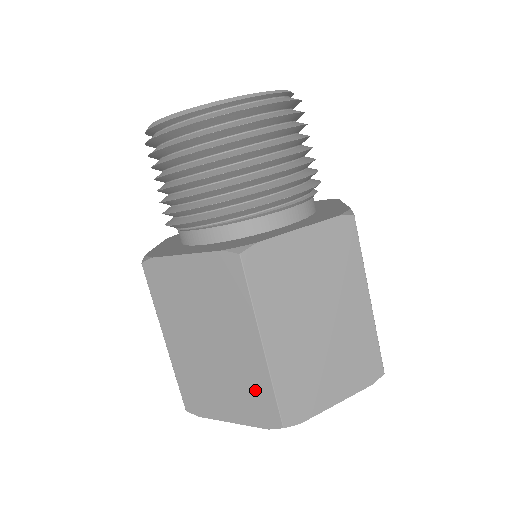
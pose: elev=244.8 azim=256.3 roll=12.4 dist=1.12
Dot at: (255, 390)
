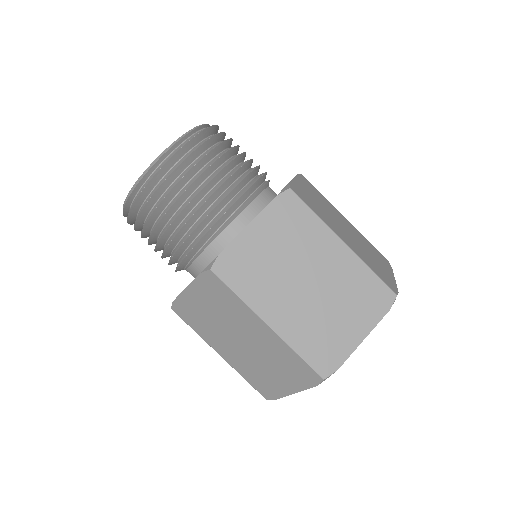
Dot at: (288, 361)
